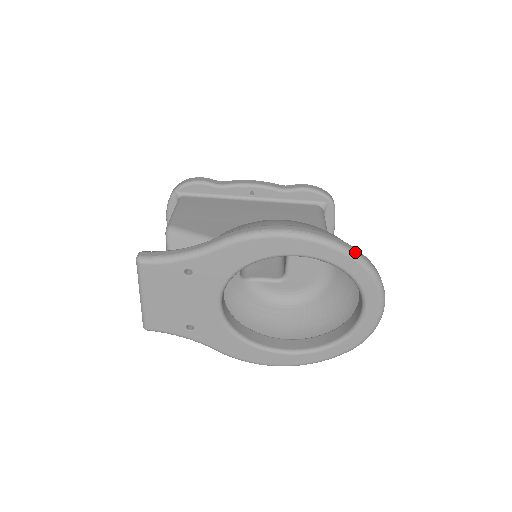
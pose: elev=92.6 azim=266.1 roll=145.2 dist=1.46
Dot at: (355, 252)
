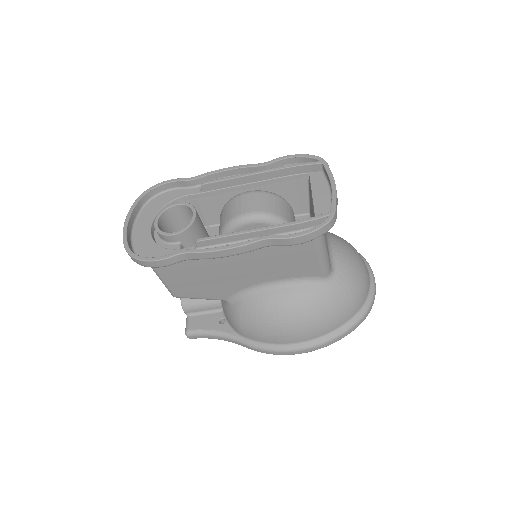
Dot at: occluded
